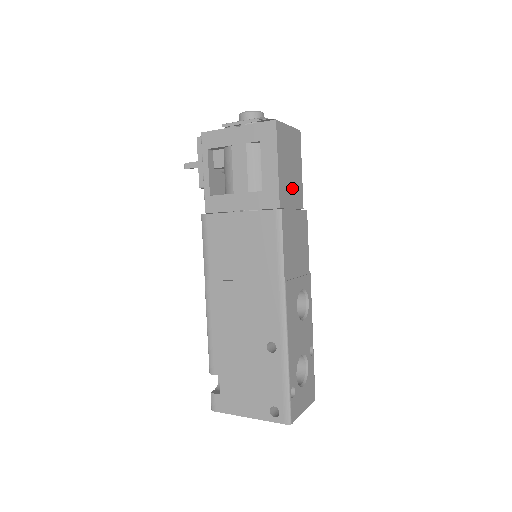
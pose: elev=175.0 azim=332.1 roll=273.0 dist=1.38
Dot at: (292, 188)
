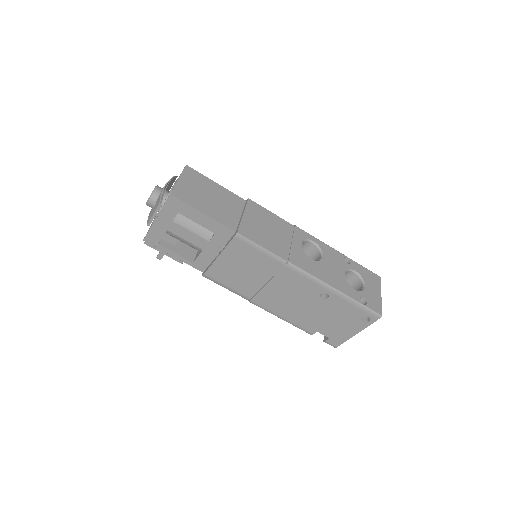
Dot at: (226, 206)
